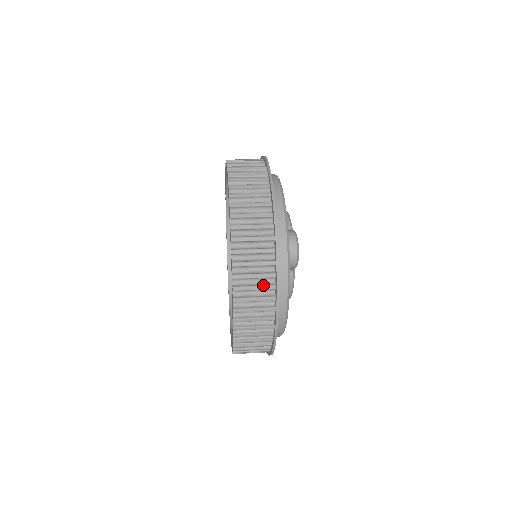
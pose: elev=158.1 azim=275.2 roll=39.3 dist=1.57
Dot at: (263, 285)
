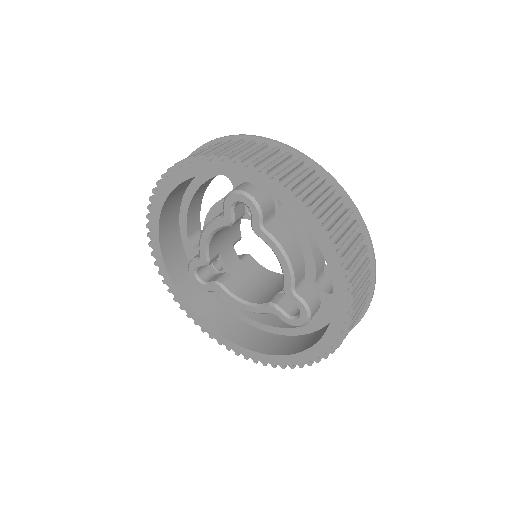
Dot at: occluded
